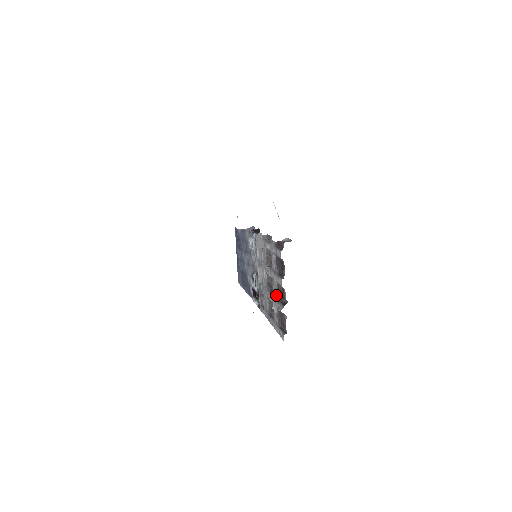
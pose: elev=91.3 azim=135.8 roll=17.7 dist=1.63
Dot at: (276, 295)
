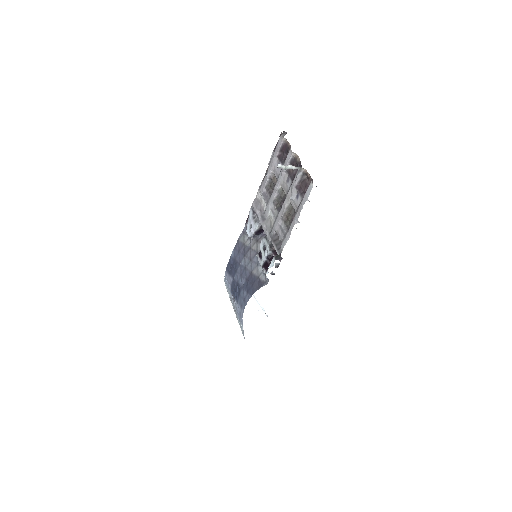
Dot at: (289, 183)
